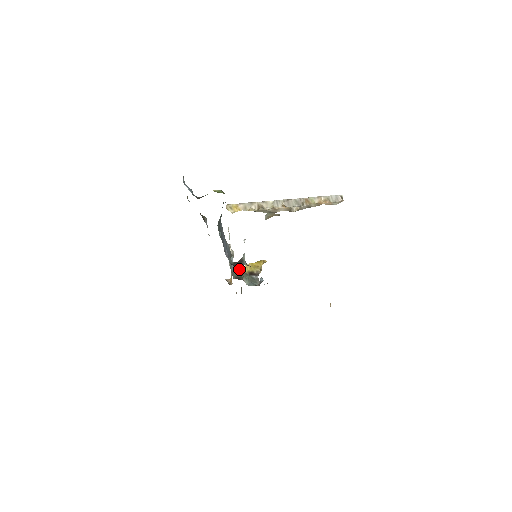
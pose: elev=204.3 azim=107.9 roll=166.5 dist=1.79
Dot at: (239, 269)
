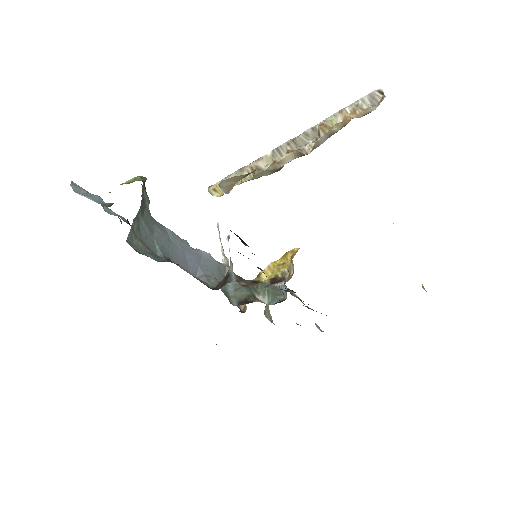
Dot at: (253, 280)
